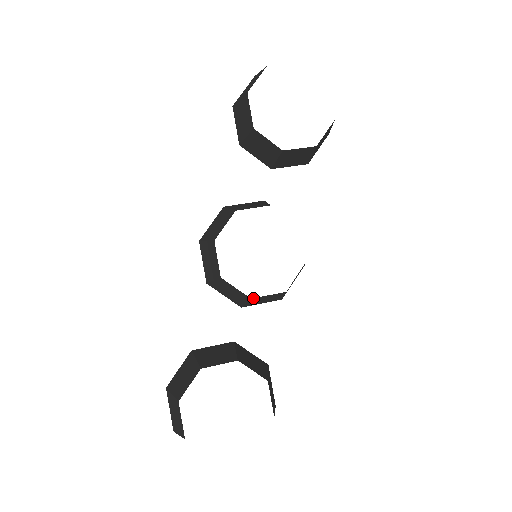
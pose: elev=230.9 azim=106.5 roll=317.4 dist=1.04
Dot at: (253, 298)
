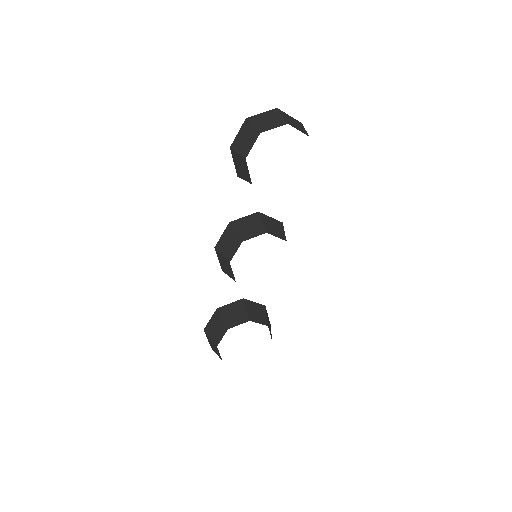
Dot at: occluded
